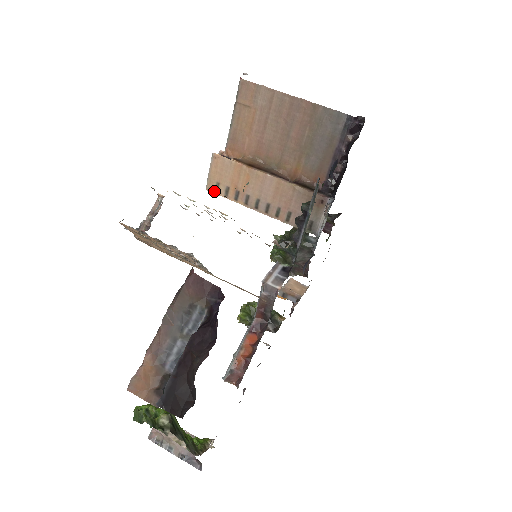
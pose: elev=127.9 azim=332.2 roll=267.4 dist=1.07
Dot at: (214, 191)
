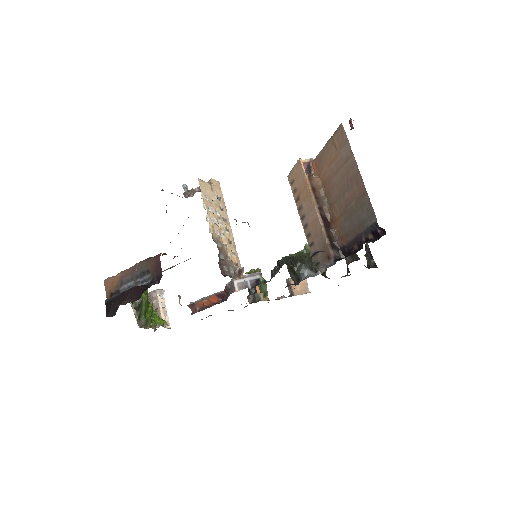
Dot at: (290, 182)
